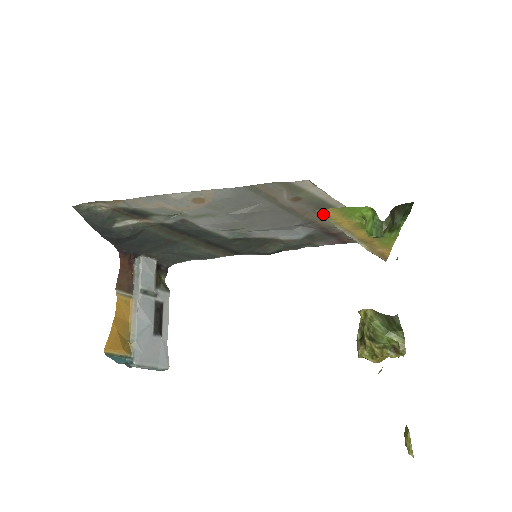
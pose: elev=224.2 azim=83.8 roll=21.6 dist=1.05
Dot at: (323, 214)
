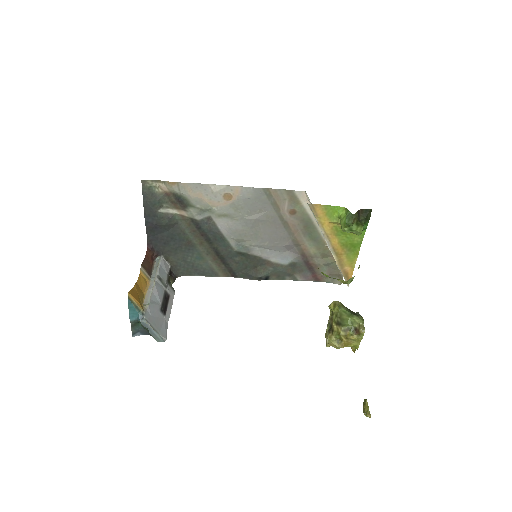
Dot at: (313, 210)
